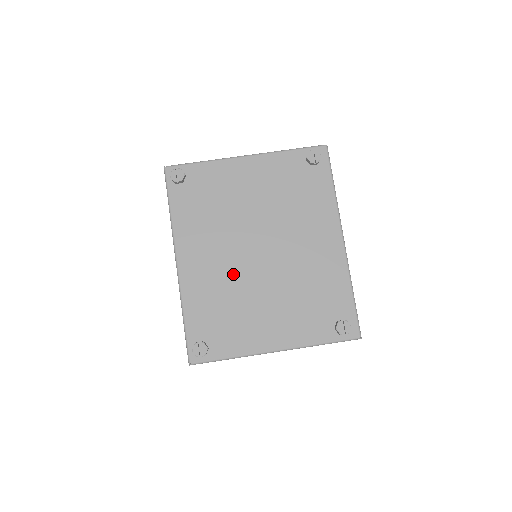
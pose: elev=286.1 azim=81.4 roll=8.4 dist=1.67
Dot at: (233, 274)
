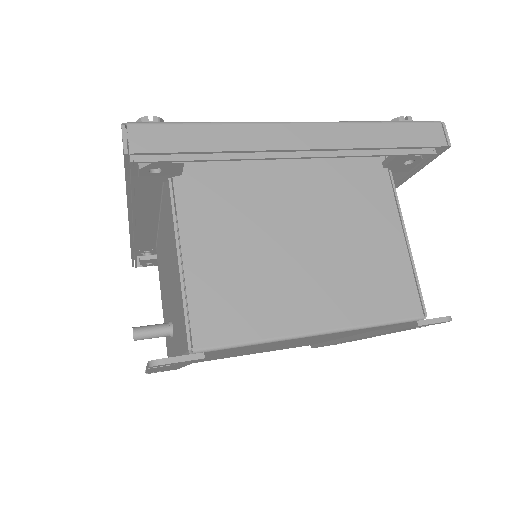
Dot at: occluded
